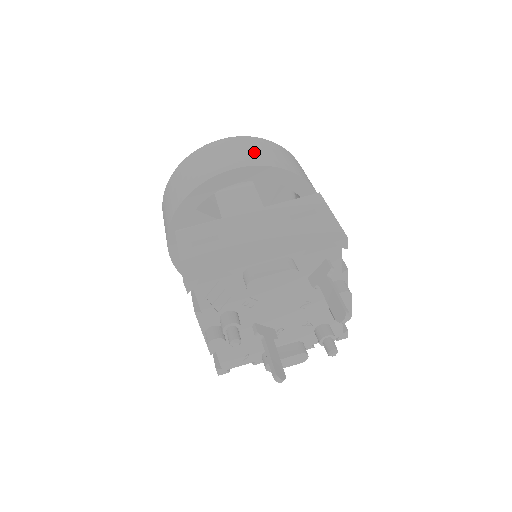
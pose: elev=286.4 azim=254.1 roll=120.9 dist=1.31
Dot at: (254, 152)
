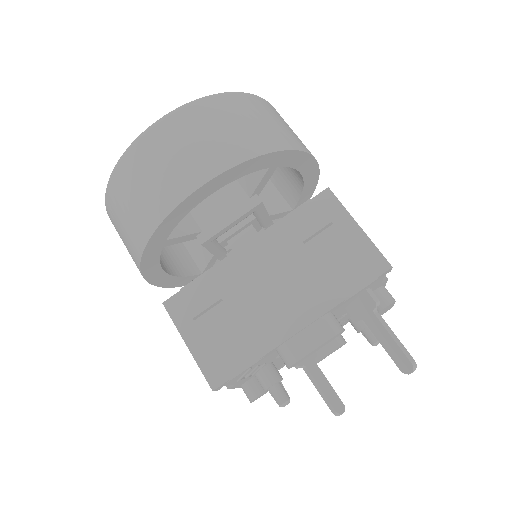
Dot at: (215, 138)
